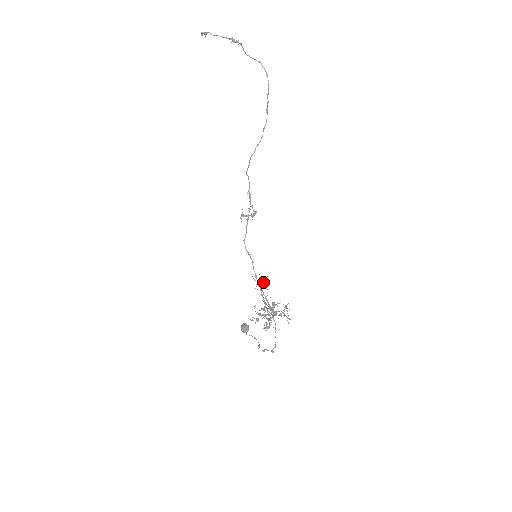
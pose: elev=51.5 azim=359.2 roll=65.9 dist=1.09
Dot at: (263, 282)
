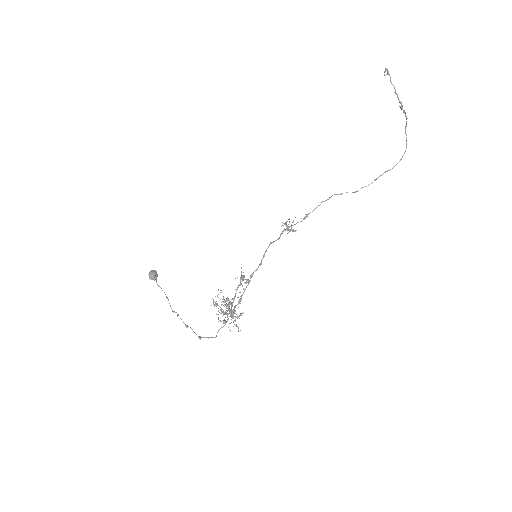
Dot at: occluded
